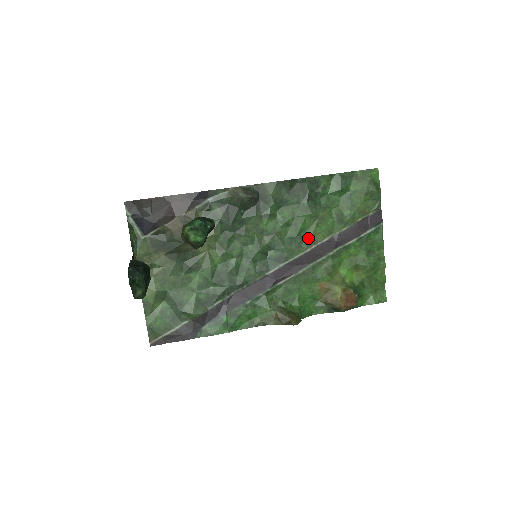
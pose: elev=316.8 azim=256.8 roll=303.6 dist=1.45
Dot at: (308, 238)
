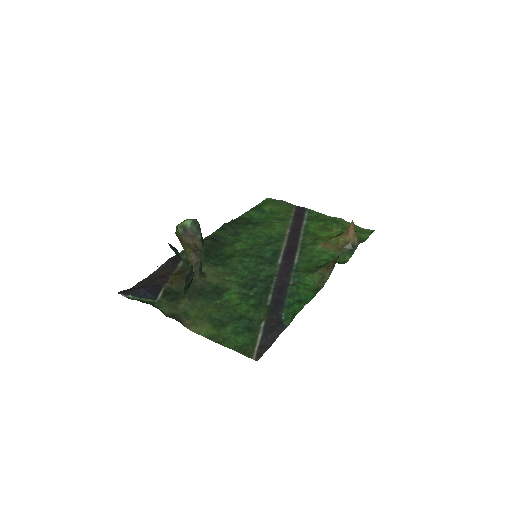
Dot at: (277, 236)
